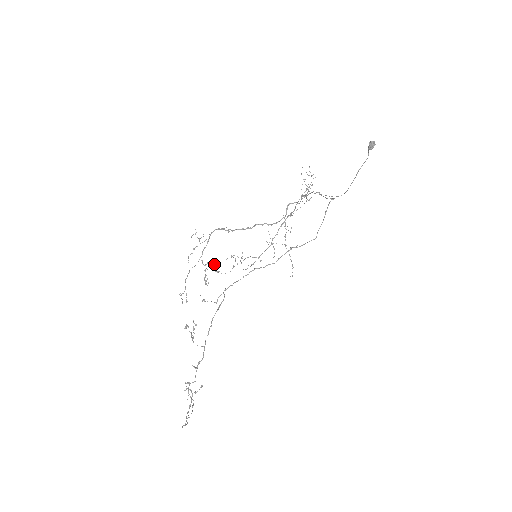
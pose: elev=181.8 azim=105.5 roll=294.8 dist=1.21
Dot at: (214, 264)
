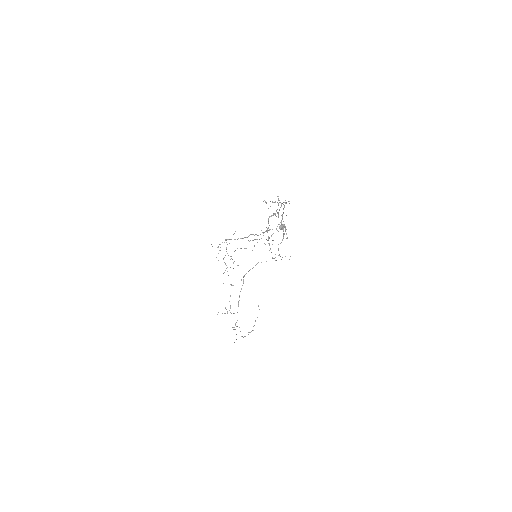
Dot at: (240, 248)
